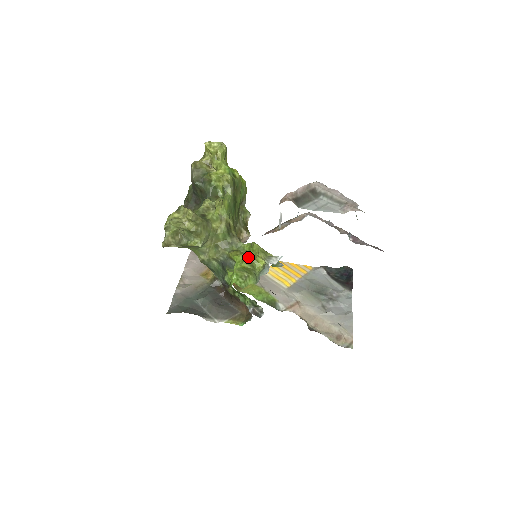
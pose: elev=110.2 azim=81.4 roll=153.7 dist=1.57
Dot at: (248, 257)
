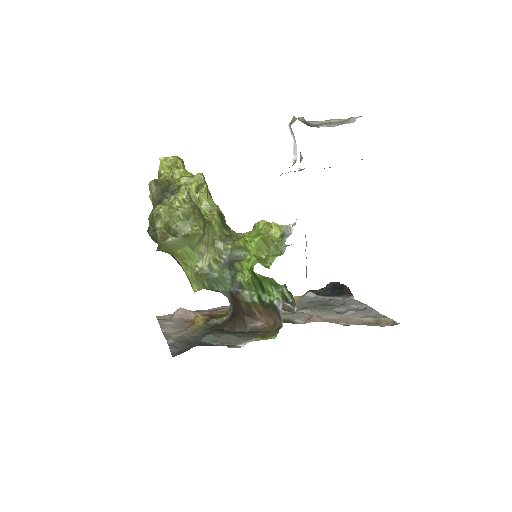
Dot at: occluded
